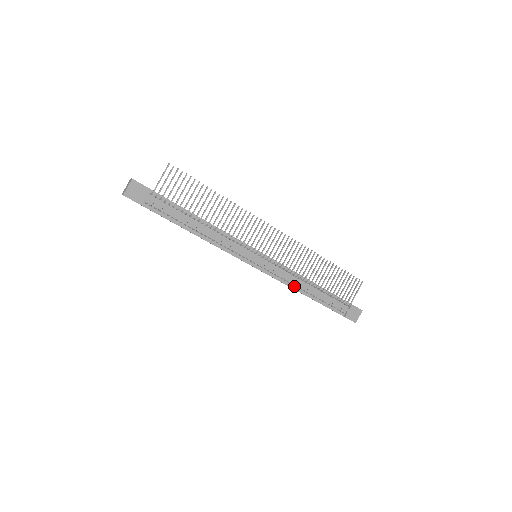
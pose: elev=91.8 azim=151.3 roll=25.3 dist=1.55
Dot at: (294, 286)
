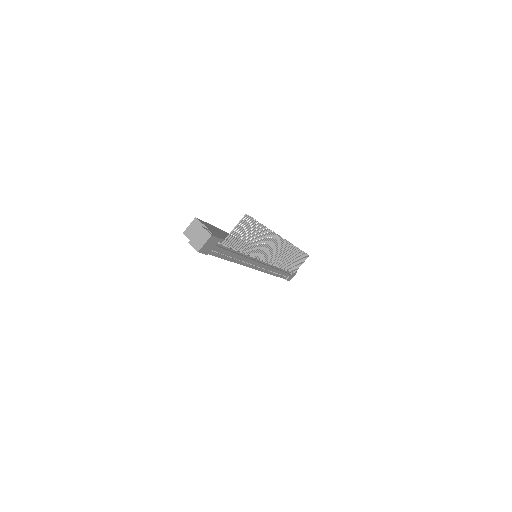
Dot at: (271, 272)
